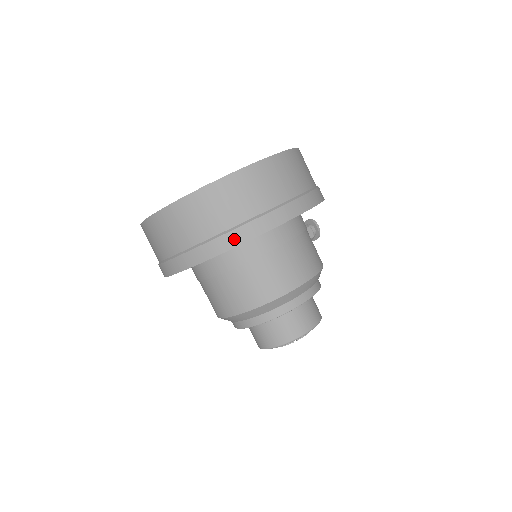
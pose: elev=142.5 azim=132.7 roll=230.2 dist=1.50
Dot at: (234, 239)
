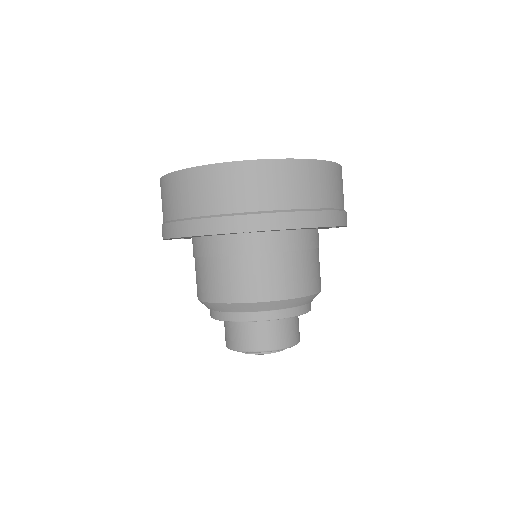
Dot at: (333, 219)
